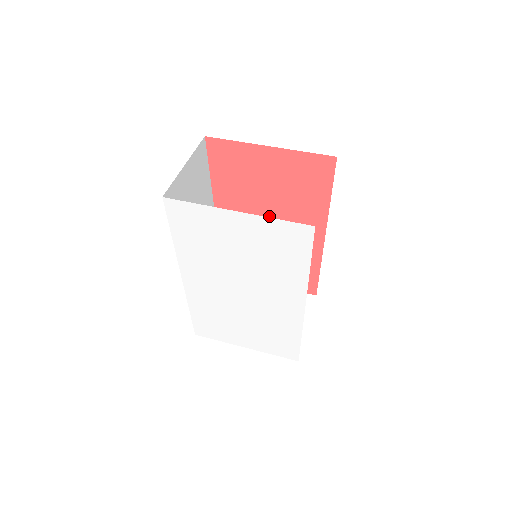
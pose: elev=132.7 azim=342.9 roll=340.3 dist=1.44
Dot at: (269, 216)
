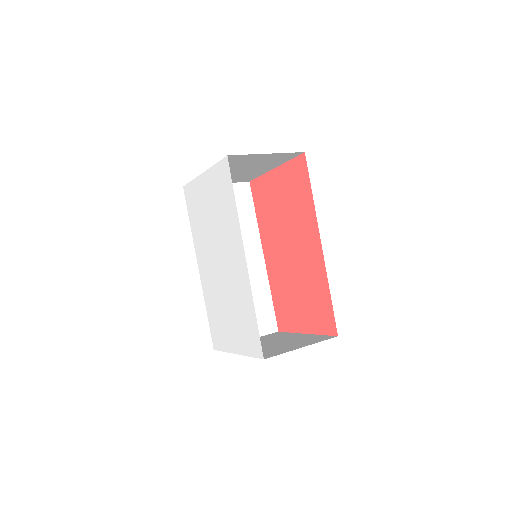
Dot at: (288, 239)
